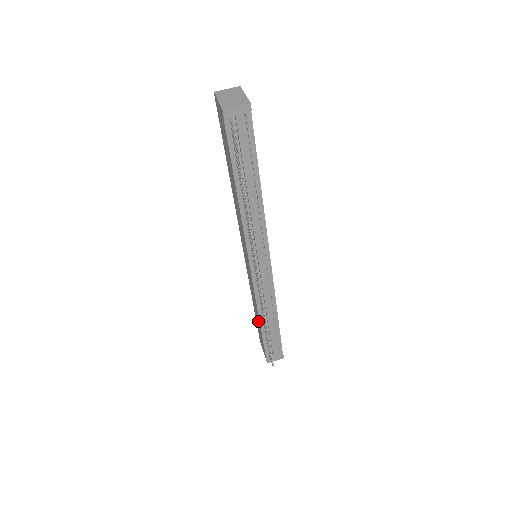
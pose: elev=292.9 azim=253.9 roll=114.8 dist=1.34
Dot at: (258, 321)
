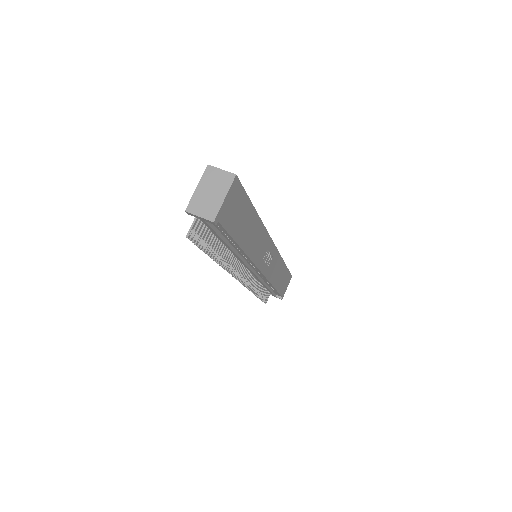
Dot at: occluded
